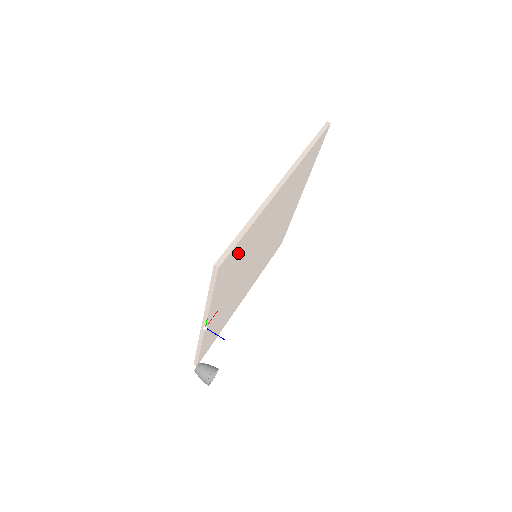
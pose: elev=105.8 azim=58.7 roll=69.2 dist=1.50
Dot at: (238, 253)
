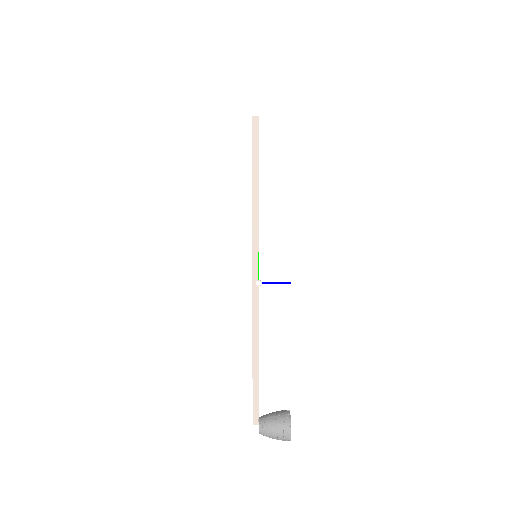
Dot at: occluded
